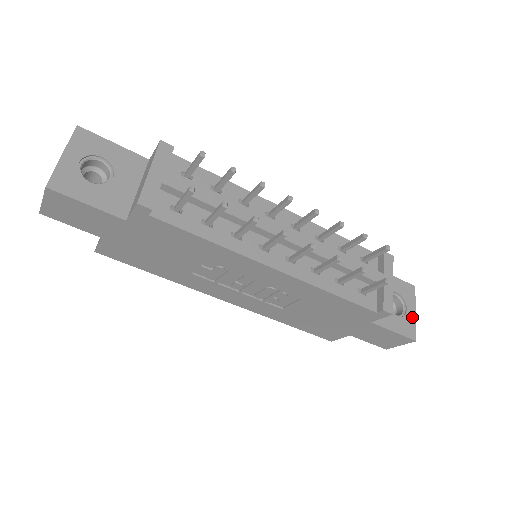
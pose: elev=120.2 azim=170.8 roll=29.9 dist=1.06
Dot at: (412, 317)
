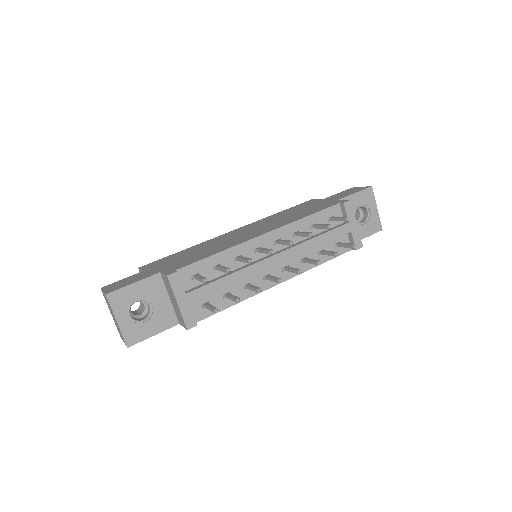
Dot at: (375, 214)
